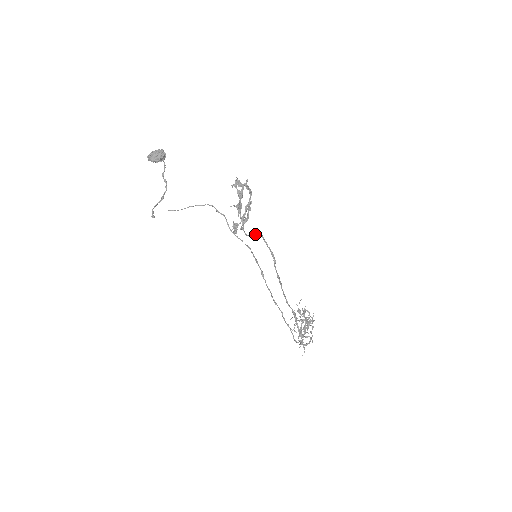
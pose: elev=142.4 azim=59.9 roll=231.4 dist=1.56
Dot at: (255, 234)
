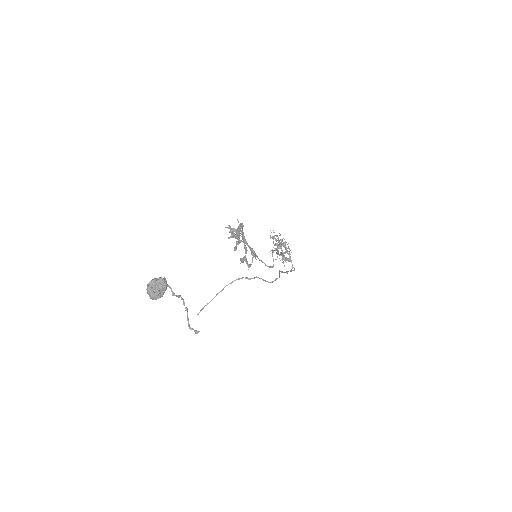
Dot at: (273, 258)
